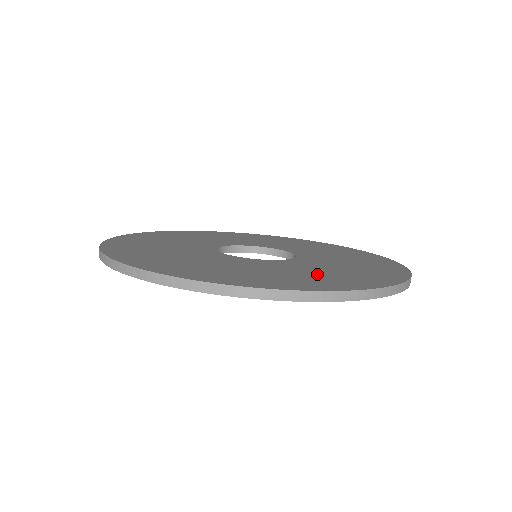
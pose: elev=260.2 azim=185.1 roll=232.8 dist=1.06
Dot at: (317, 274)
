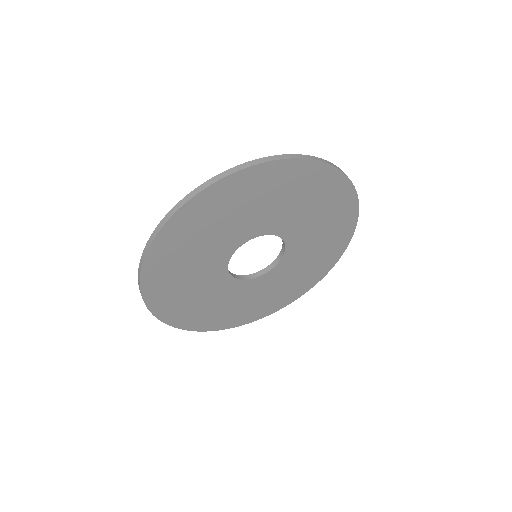
Dot at: occluded
